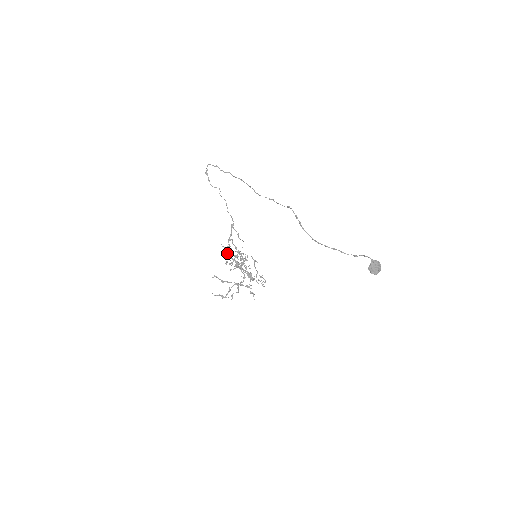
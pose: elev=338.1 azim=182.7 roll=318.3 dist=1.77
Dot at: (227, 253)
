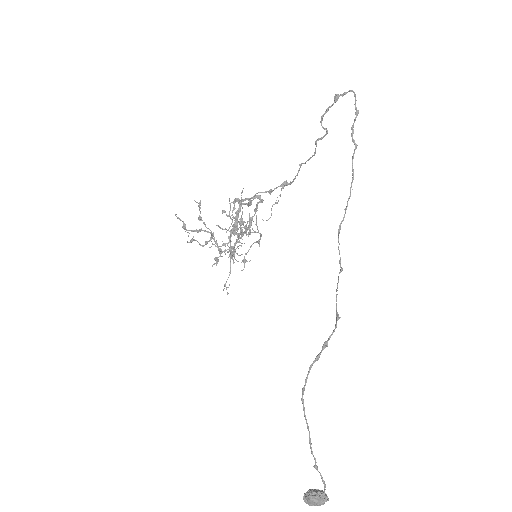
Dot at: (240, 202)
